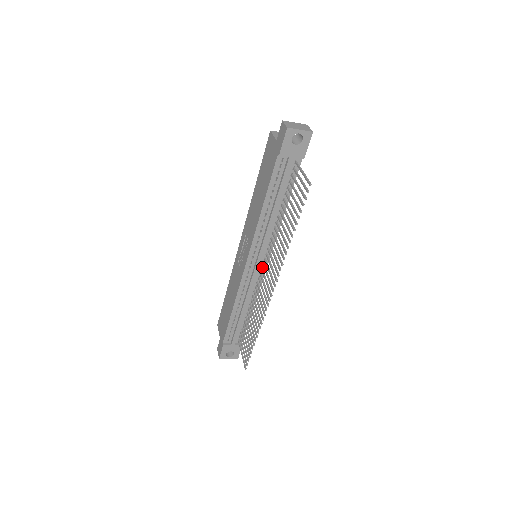
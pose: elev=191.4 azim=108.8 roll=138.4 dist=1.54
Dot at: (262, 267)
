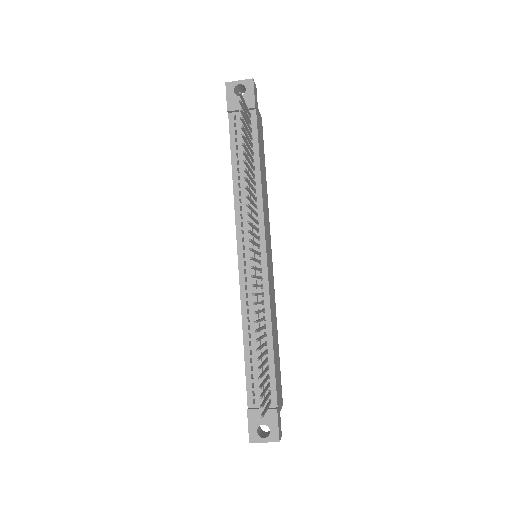
Dot at: (261, 261)
